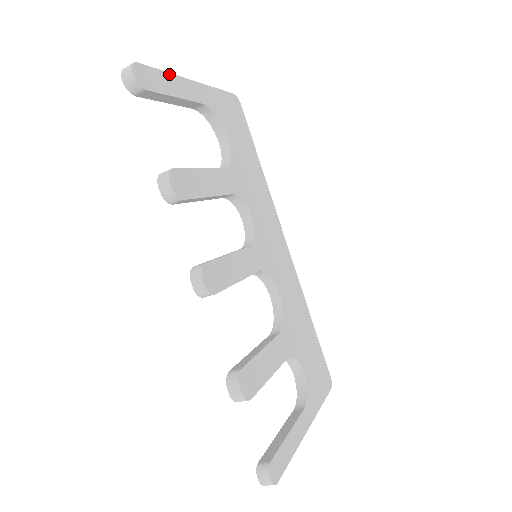
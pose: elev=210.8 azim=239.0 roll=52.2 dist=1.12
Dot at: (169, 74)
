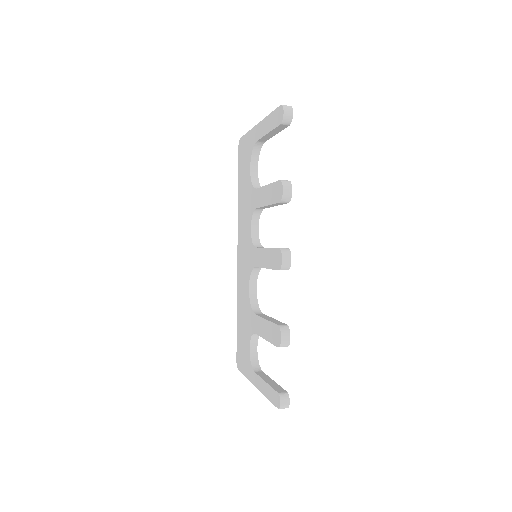
Dot at: occluded
